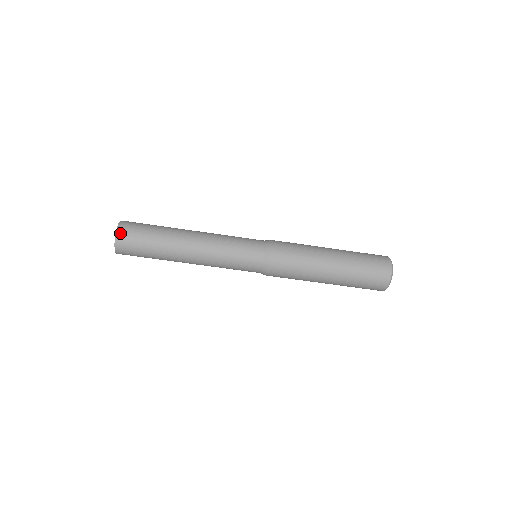
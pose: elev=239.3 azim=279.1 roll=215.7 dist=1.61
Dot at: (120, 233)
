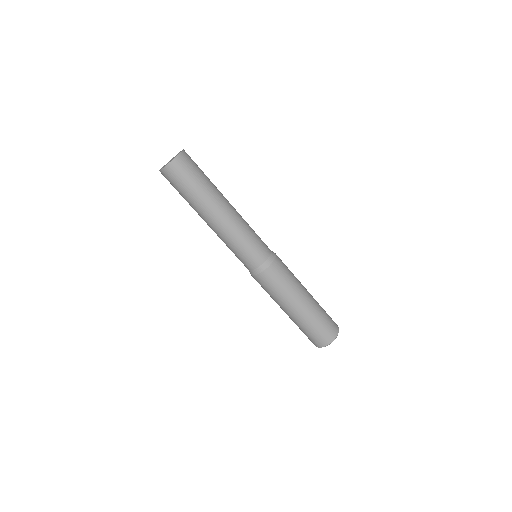
Dot at: (173, 165)
